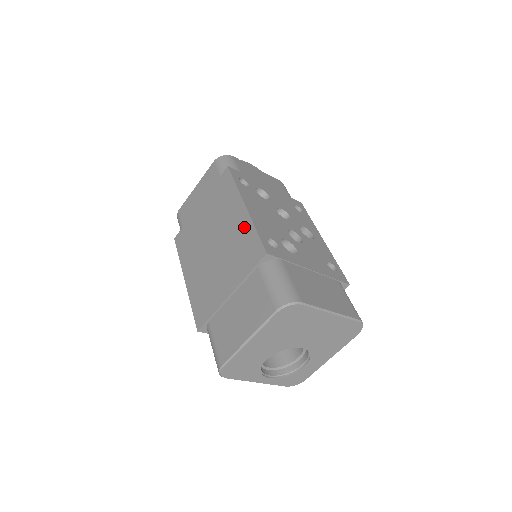
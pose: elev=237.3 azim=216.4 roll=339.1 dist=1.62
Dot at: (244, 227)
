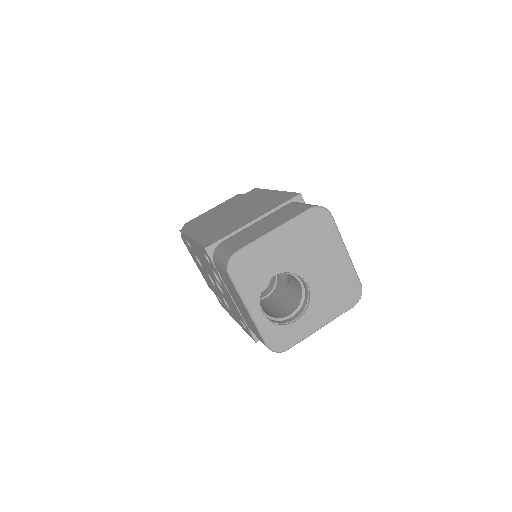
Dot at: (274, 195)
